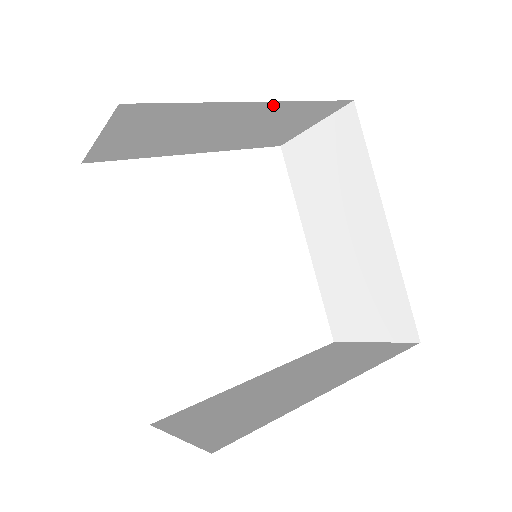
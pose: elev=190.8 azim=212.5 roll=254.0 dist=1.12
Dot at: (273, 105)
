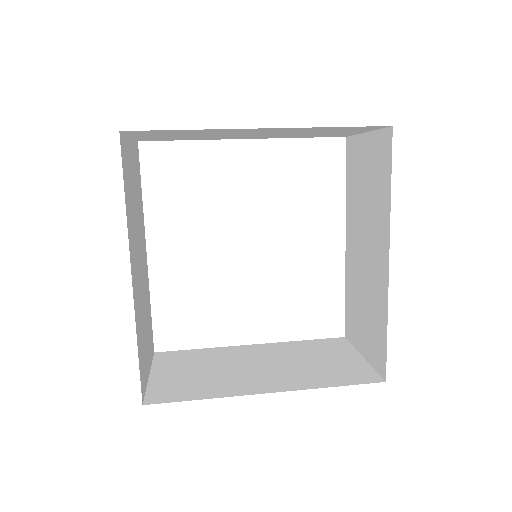
Dot at: (286, 128)
